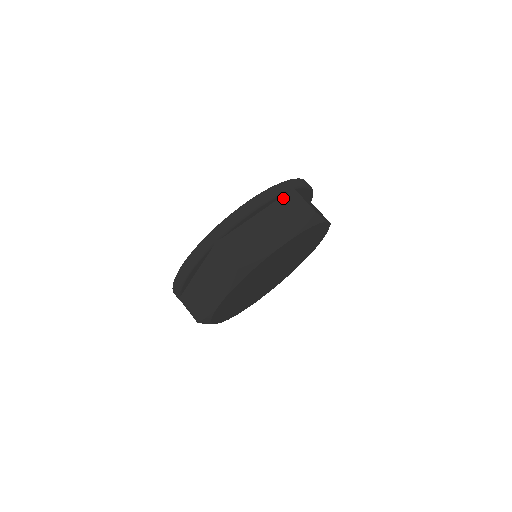
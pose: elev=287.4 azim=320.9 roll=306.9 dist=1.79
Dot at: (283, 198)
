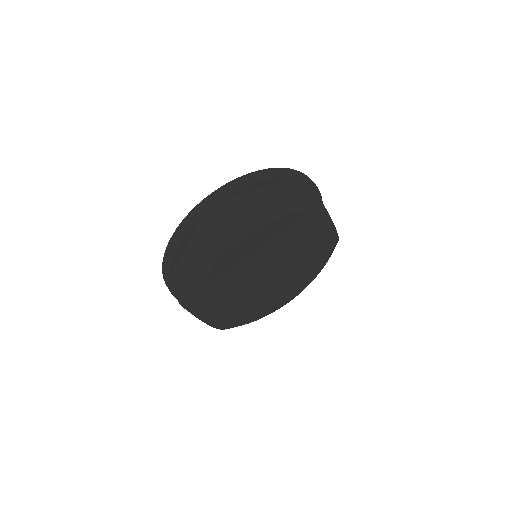
Dot at: (287, 181)
